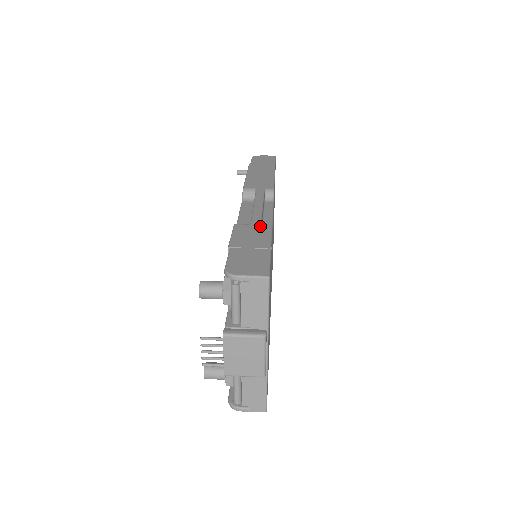
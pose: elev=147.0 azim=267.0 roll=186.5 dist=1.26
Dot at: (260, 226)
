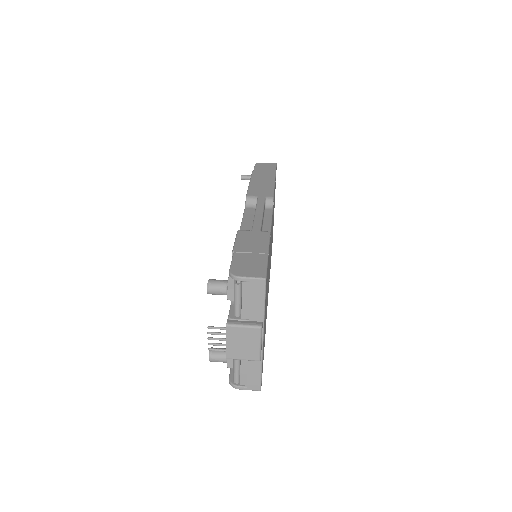
Dot at: (260, 233)
